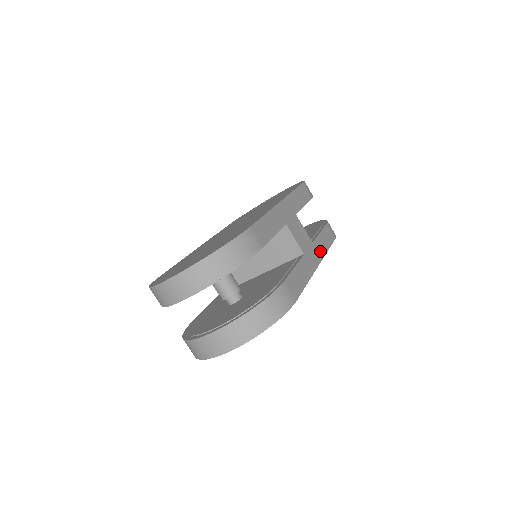
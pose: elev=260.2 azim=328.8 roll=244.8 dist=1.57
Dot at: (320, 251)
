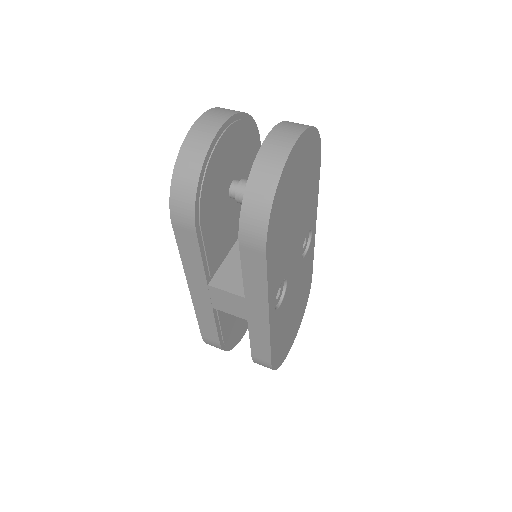
Dot at: occluded
